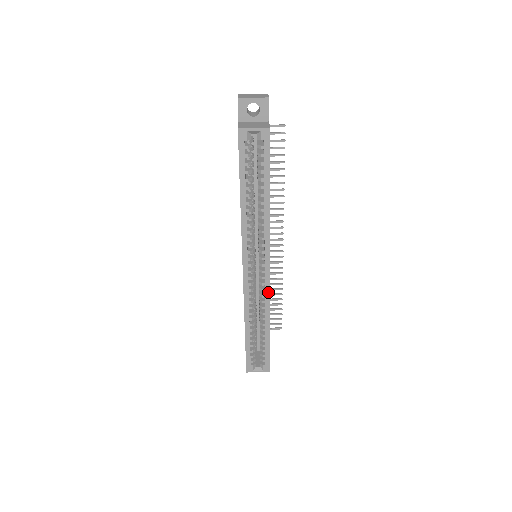
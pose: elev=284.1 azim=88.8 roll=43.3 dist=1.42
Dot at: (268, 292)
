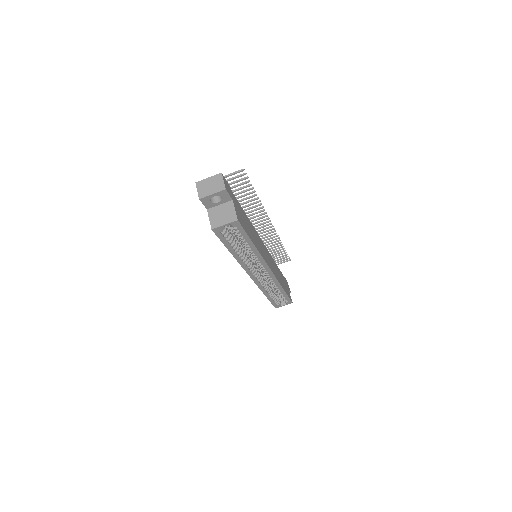
Dot at: (275, 279)
